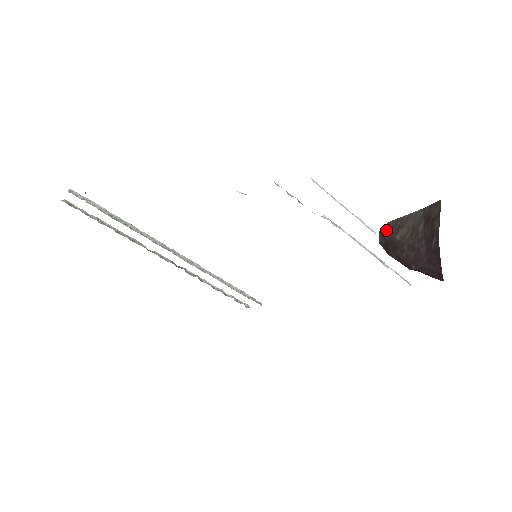
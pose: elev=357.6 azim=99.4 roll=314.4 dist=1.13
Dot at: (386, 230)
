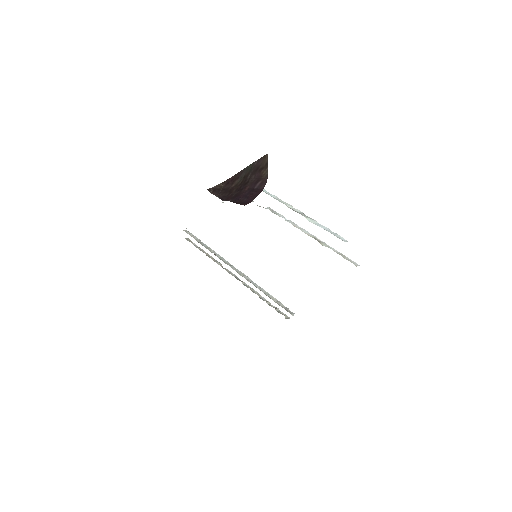
Dot at: (227, 183)
